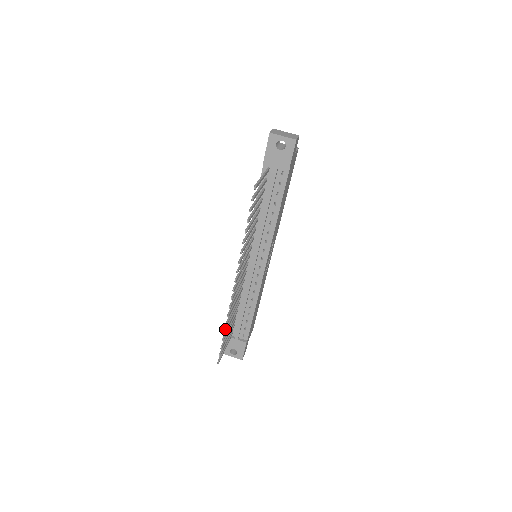
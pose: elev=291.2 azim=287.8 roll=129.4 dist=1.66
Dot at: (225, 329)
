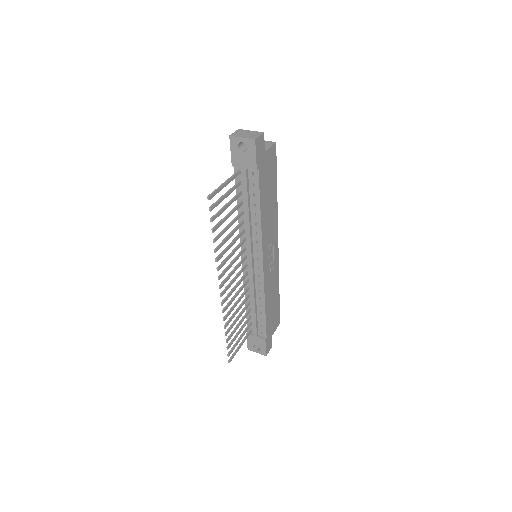
Dot at: (226, 331)
